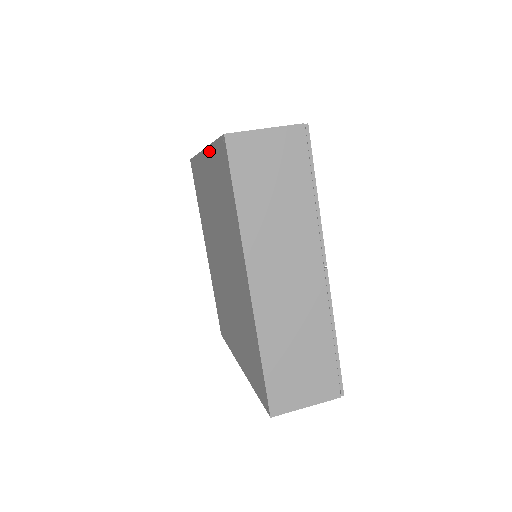
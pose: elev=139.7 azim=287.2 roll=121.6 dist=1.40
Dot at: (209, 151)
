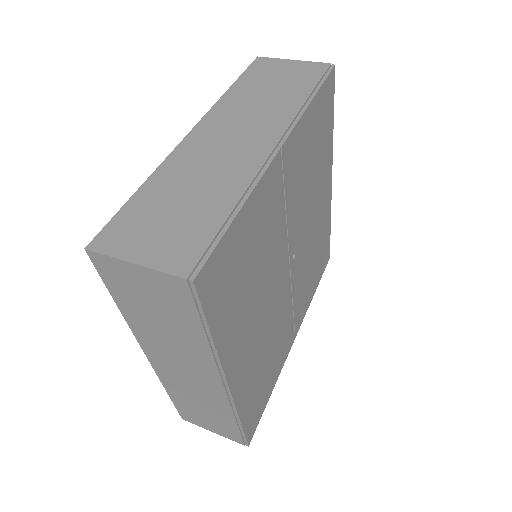
Dot at: occluded
